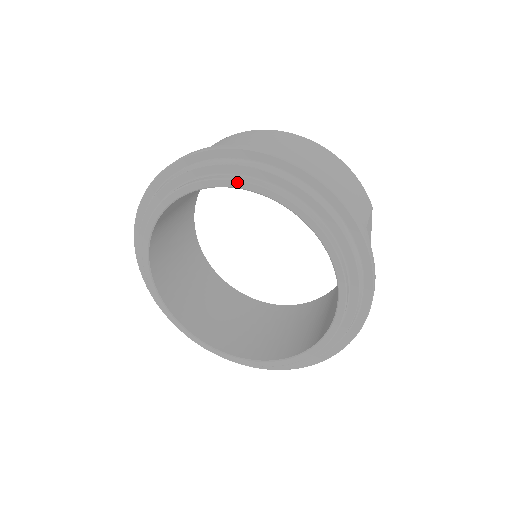
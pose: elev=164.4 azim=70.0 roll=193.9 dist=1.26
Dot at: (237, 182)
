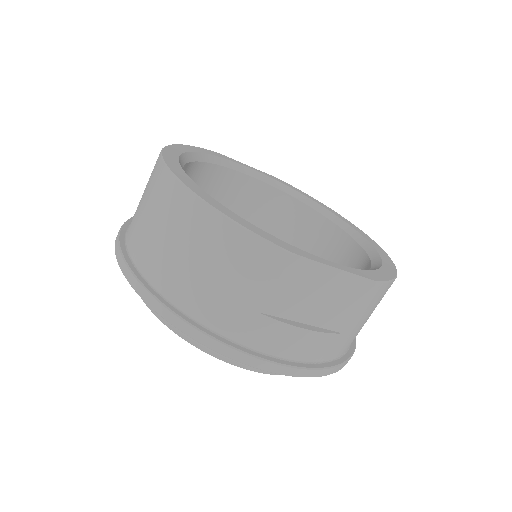
Dot at: occluded
